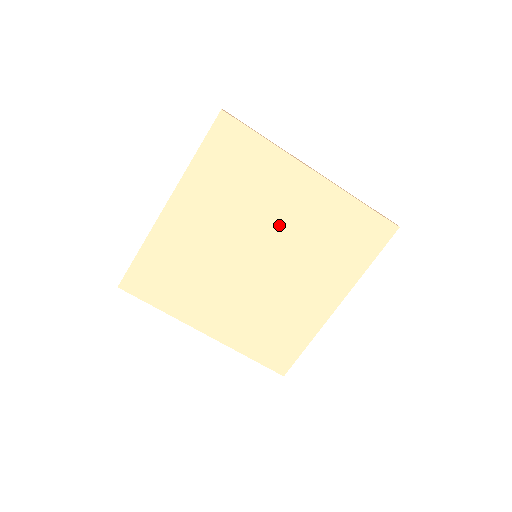
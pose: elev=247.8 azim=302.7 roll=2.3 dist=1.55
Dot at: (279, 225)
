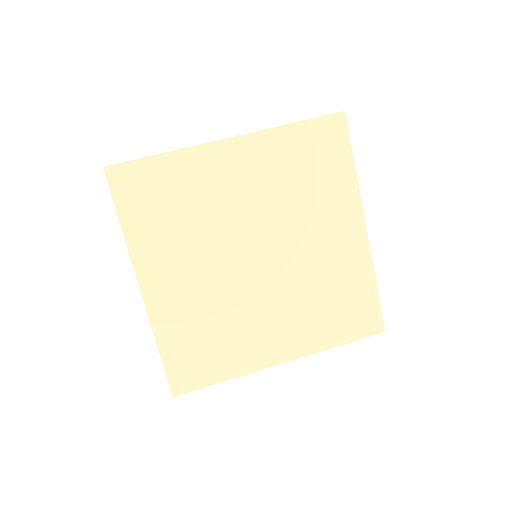
Dot at: (247, 211)
